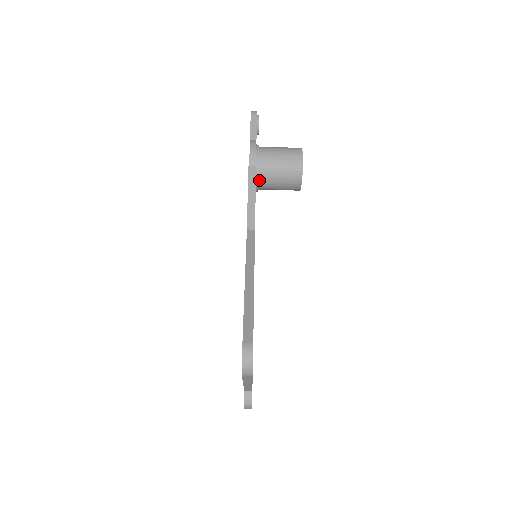
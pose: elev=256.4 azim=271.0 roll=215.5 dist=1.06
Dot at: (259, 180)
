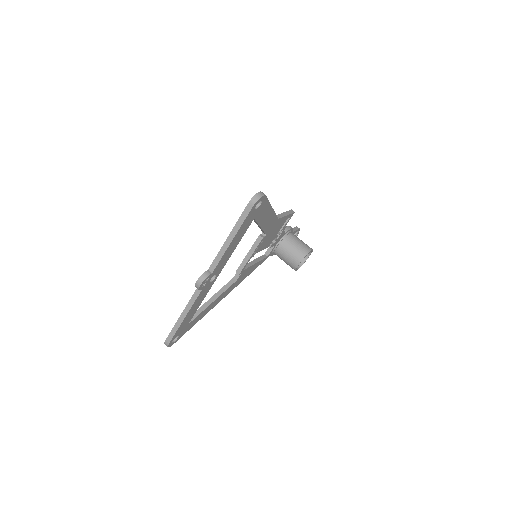
Dot at: (282, 242)
